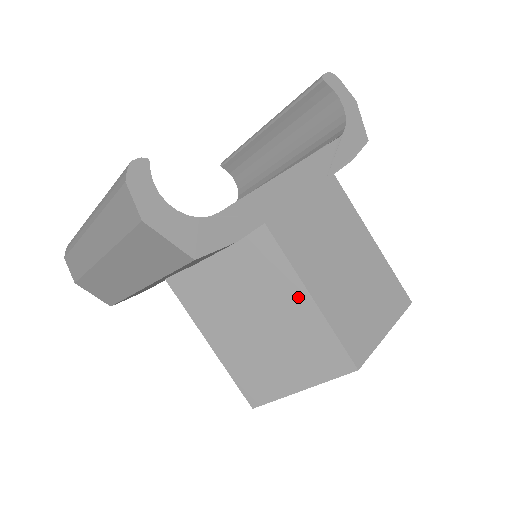
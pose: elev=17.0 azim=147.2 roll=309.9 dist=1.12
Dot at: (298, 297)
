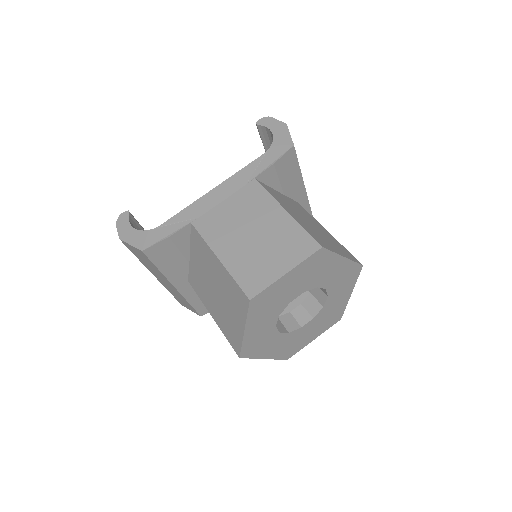
Dot at: (215, 261)
